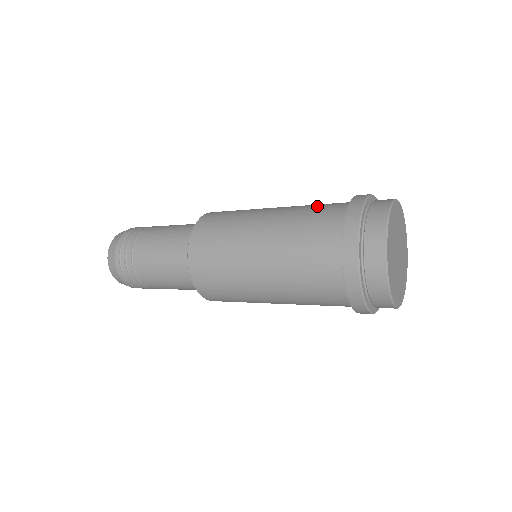
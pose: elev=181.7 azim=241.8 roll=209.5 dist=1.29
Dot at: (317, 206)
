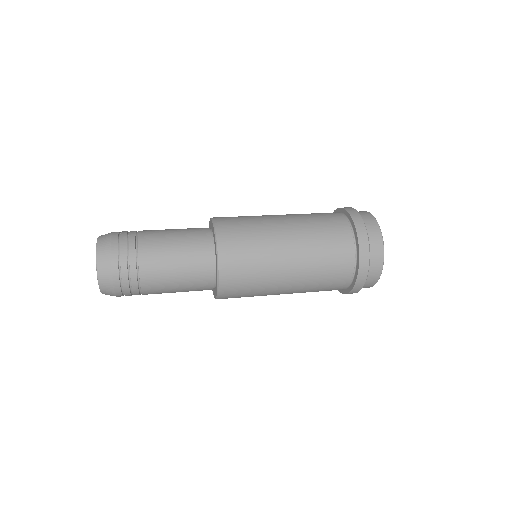
Dot at: (317, 214)
